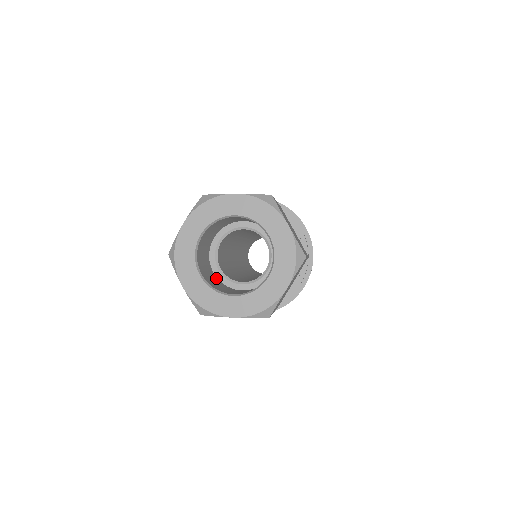
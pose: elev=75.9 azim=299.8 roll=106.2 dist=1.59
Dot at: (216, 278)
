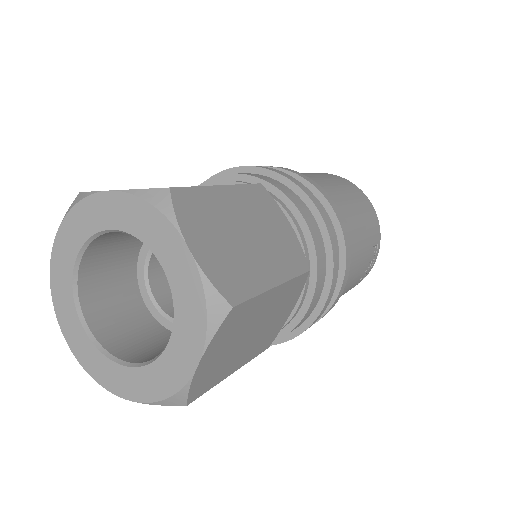
Dot at: (146, 314)
